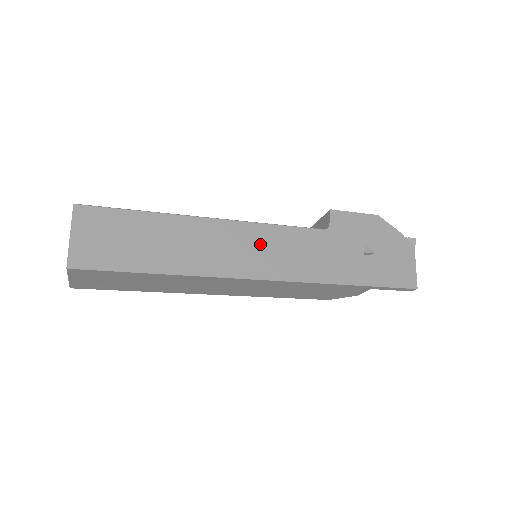
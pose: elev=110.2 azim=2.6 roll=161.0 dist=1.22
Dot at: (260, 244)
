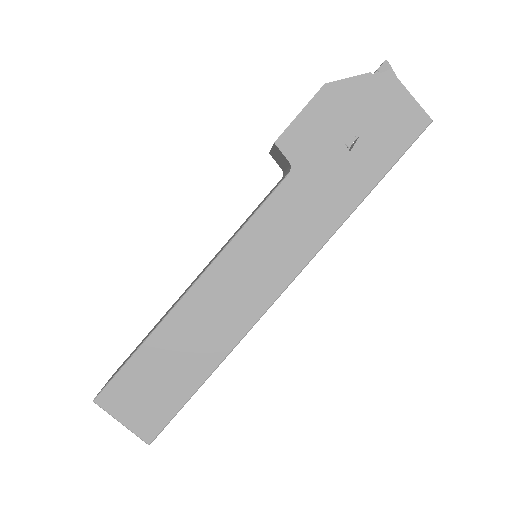
Dot at: (251, 261)
